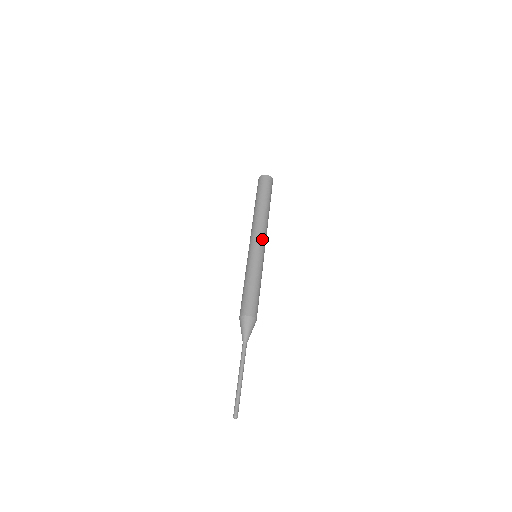
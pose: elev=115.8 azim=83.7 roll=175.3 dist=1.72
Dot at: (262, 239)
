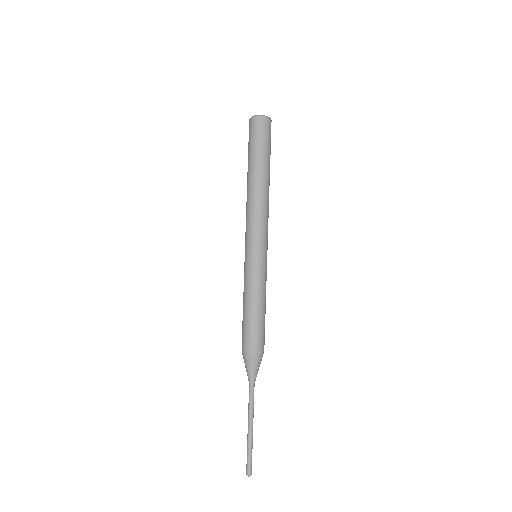
Dot at: (263, 233)
